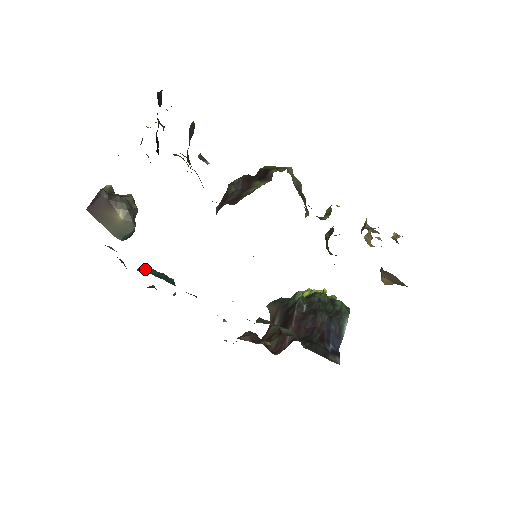
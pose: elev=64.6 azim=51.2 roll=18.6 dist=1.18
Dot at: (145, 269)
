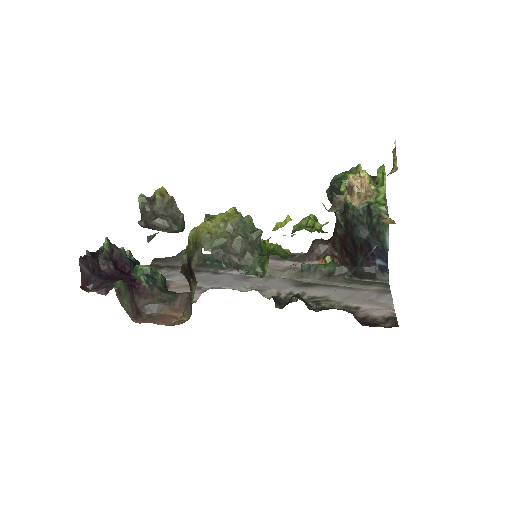
Dot at: (208, 259)
